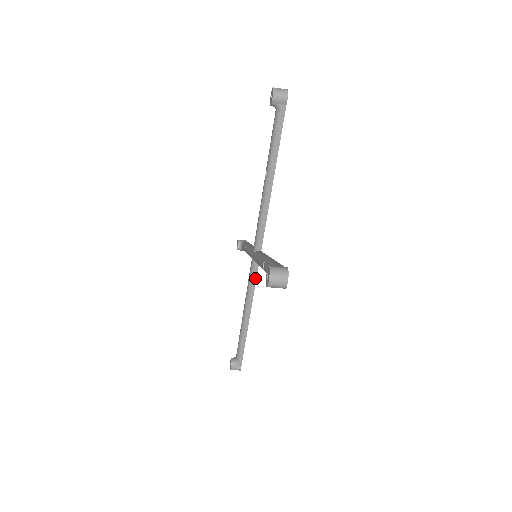
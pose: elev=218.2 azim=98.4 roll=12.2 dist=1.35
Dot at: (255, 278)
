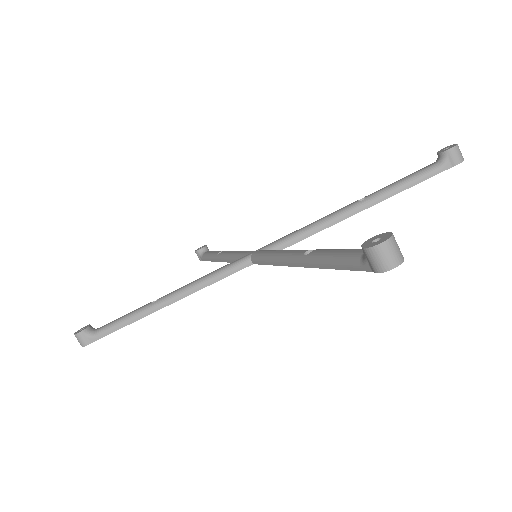
Dot at: (230, 273)
